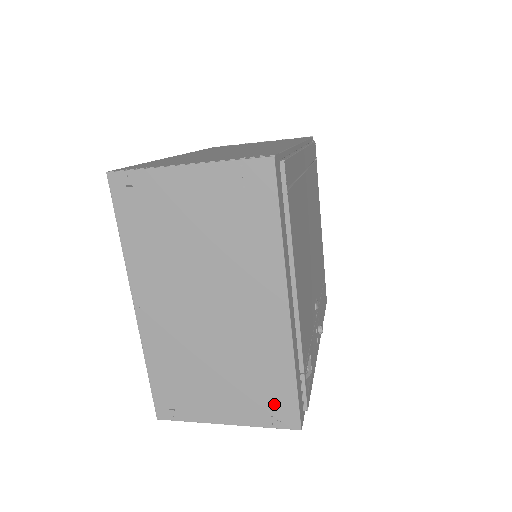
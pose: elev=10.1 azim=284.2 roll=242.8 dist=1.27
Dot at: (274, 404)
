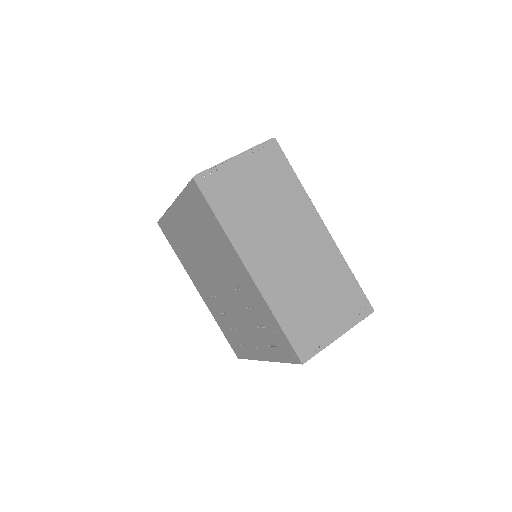
Dot at: occluded
